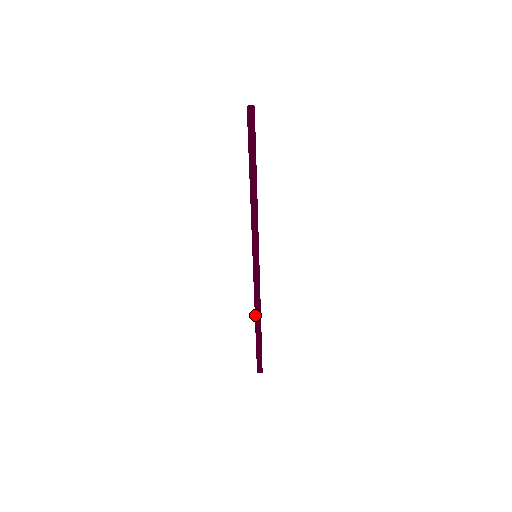
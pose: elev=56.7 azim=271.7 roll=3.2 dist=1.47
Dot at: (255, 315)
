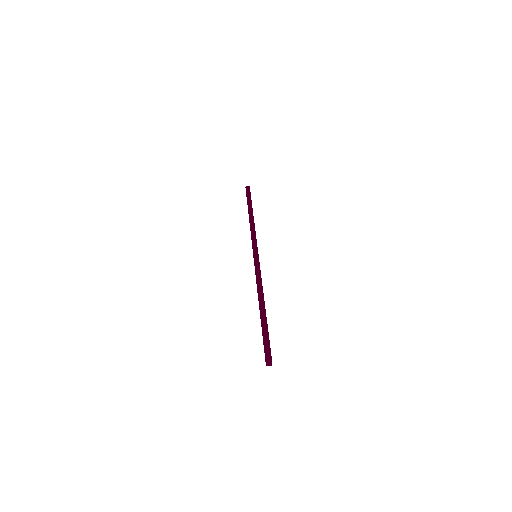
Dot at: (257, 287)
